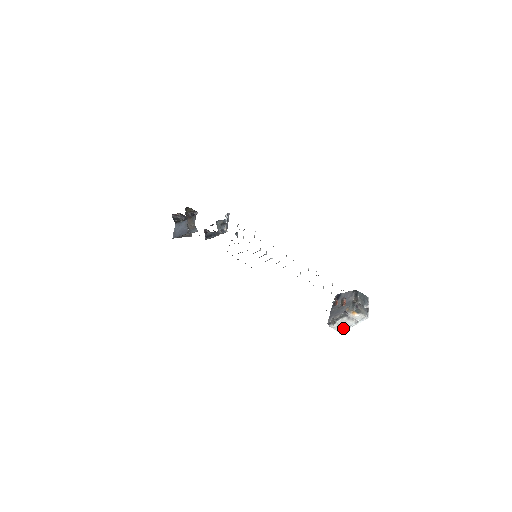
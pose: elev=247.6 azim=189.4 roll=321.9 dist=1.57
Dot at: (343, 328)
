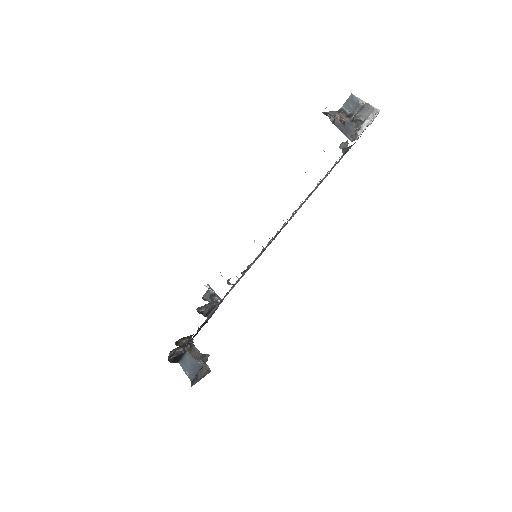
Dot at: (366, 122)
